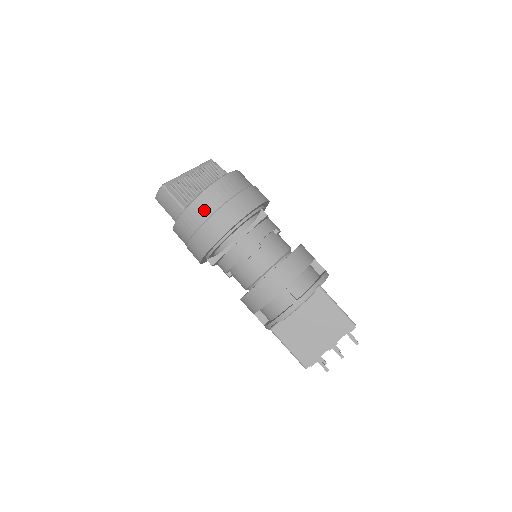
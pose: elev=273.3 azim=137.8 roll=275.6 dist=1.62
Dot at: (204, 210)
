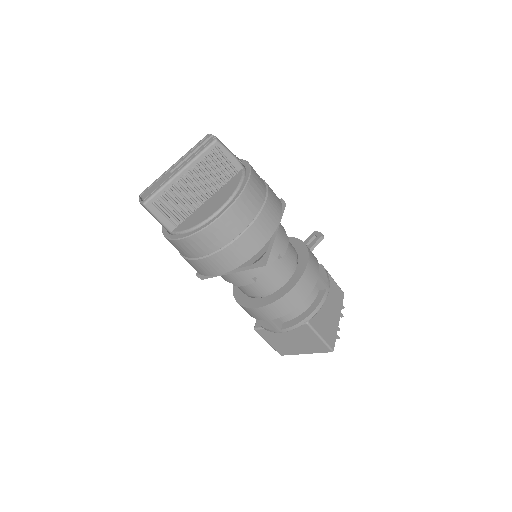
Dot at: (191, 251)
